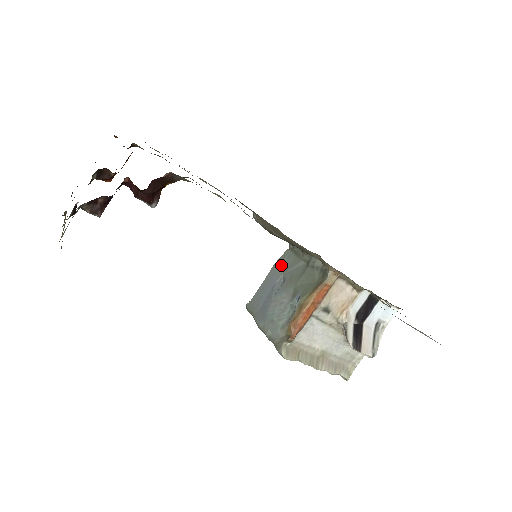
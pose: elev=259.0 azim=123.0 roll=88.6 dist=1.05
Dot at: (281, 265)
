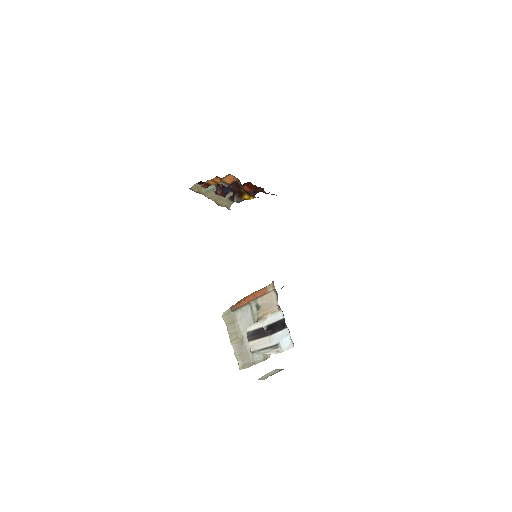
Dot at: occluded
